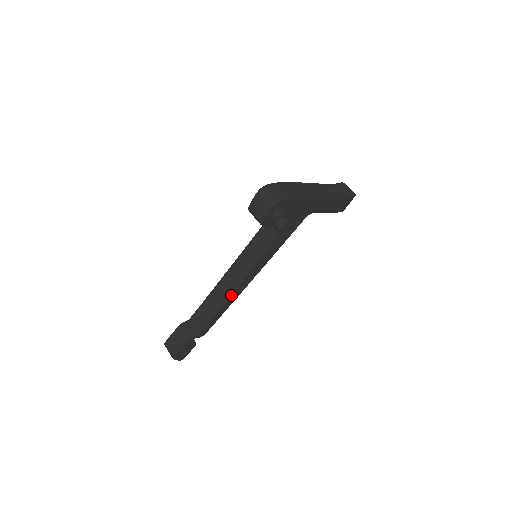
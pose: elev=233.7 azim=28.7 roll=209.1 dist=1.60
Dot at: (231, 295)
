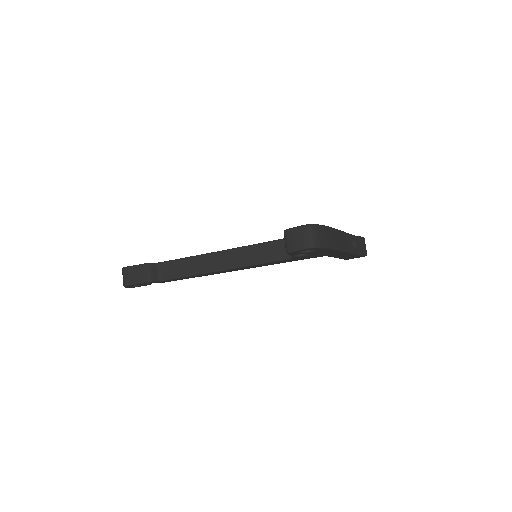
Dot at: (213, 272)
